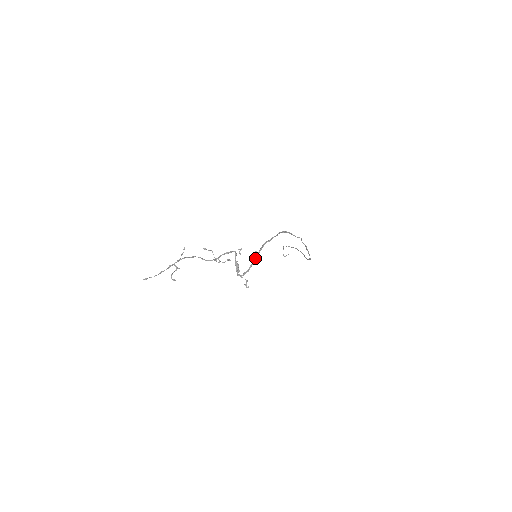
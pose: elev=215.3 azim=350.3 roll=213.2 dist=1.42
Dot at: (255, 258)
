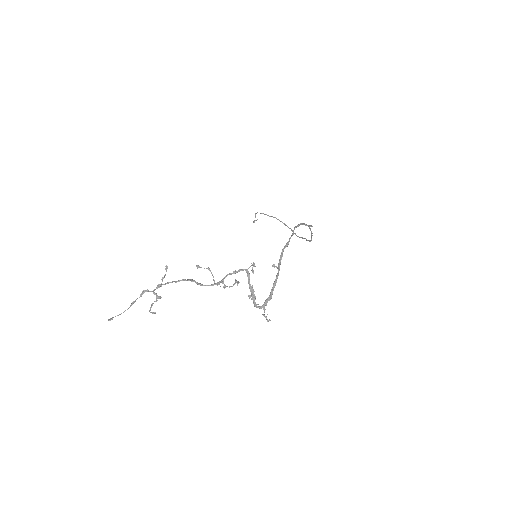
Dot at: (276, 277)
